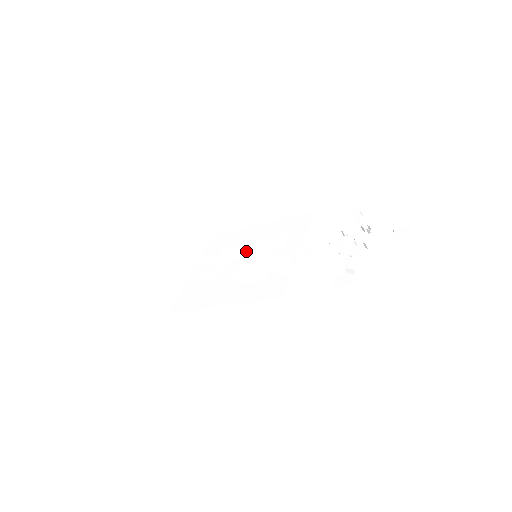
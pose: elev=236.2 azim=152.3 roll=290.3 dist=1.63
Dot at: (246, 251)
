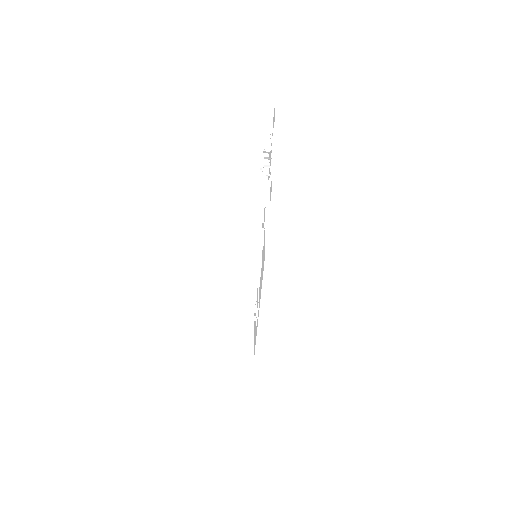
Dot at: occluded
